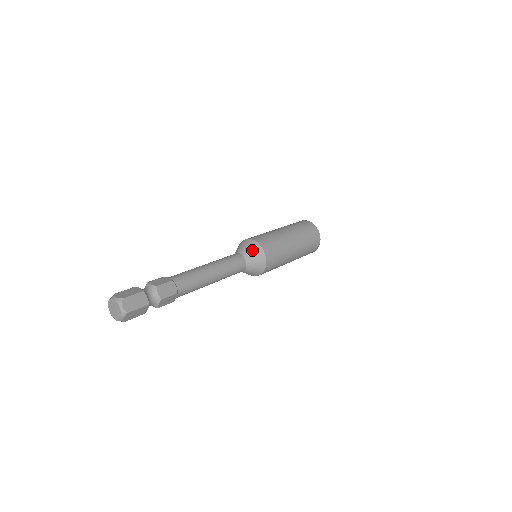
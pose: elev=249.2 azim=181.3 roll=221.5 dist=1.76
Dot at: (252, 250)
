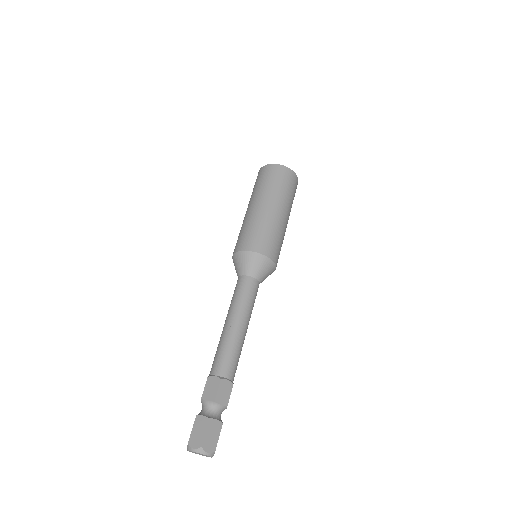
Dot at: (254, 264)
